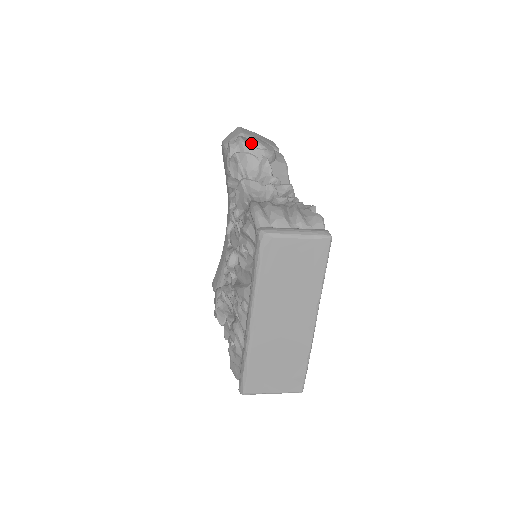
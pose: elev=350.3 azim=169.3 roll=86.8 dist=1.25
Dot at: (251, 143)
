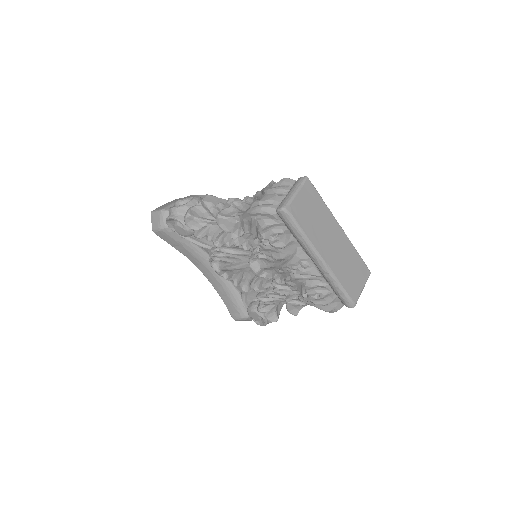
Dot at: (181, 204)
